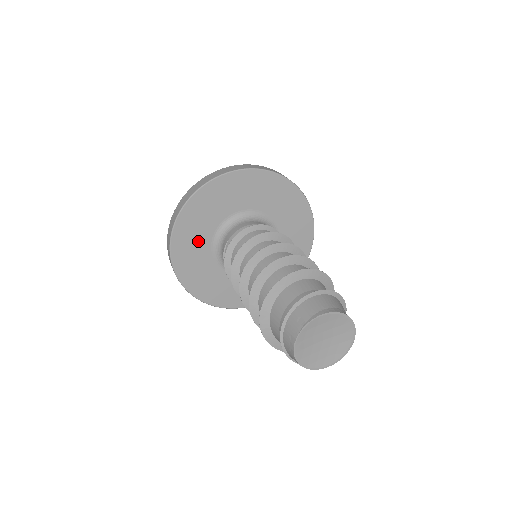
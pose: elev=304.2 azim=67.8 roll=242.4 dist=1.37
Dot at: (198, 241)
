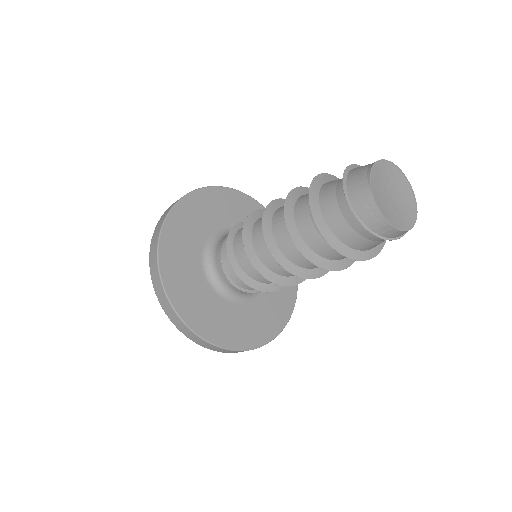
Dot at: (193, 285)
